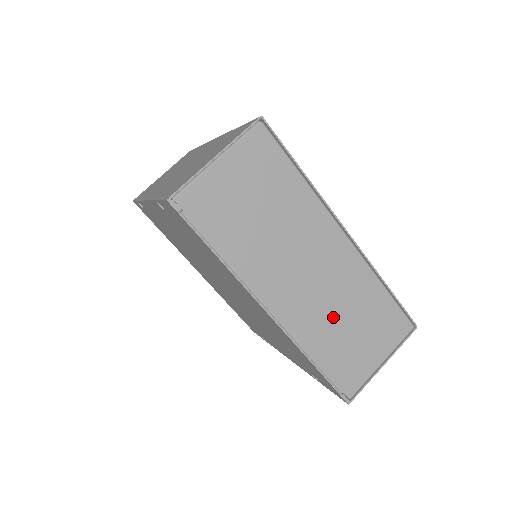
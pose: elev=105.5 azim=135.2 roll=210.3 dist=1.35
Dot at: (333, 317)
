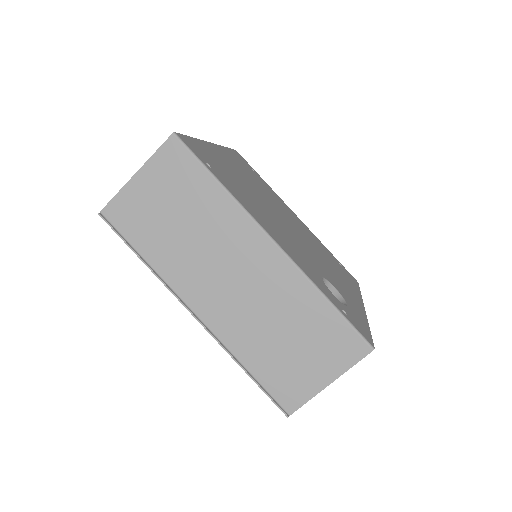
Dot at: occluded
